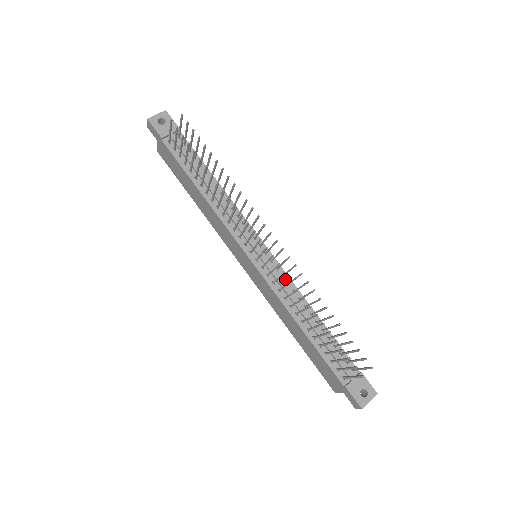
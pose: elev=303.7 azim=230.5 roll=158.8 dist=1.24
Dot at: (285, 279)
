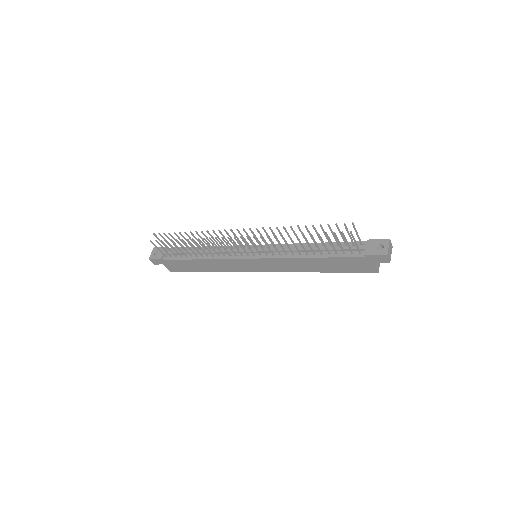
Dot at: (278, 247)
